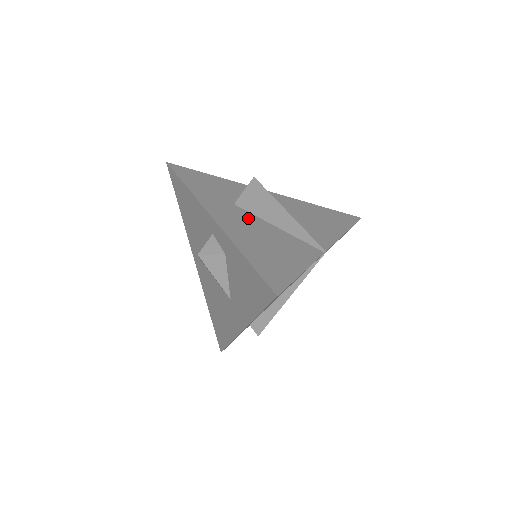
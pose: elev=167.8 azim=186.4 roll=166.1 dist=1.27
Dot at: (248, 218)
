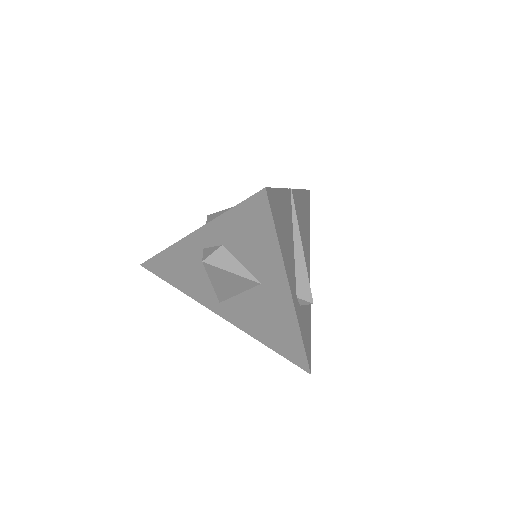
Dot at: occluded
